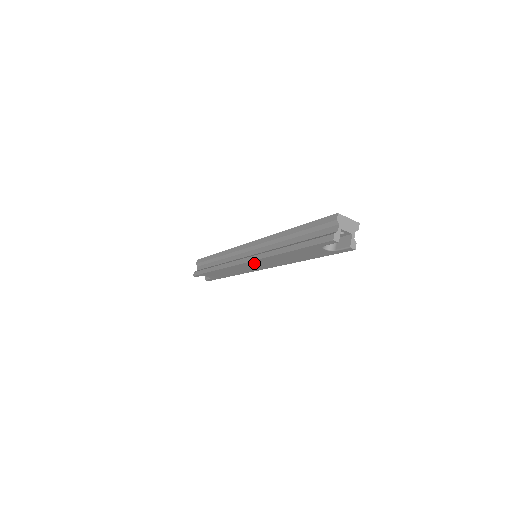
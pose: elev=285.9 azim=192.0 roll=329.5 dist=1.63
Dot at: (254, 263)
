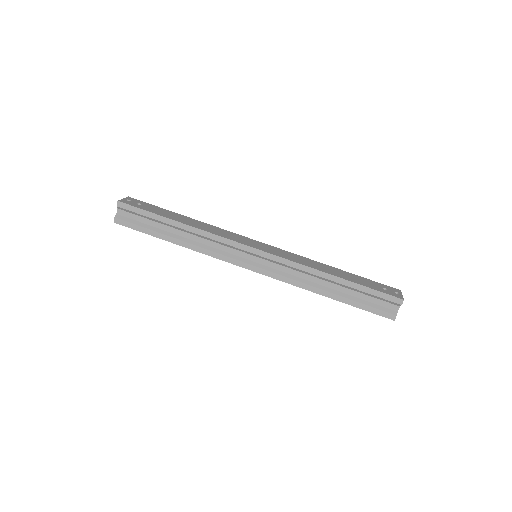
Dot at: (262, 272)
